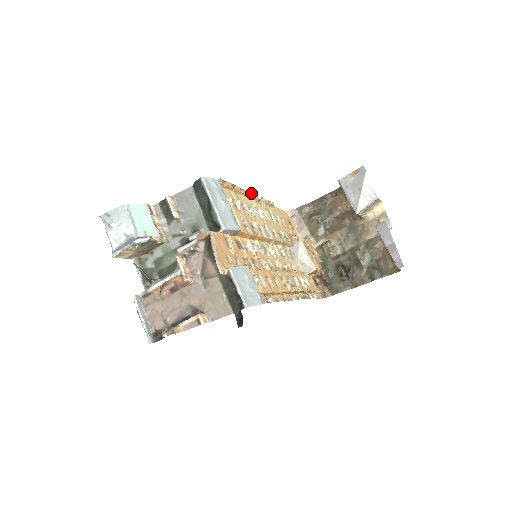
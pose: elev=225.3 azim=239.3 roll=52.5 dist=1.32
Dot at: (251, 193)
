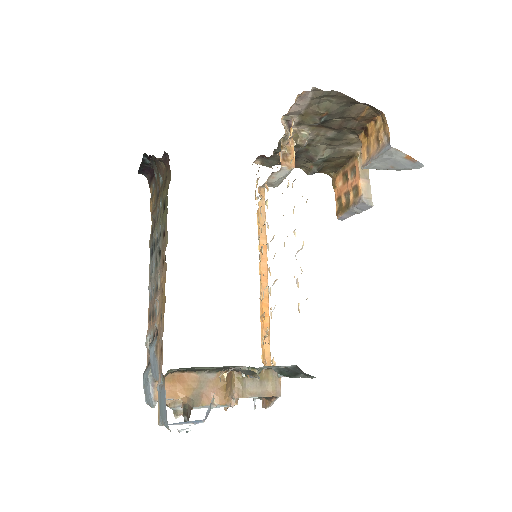
Dot at: occluded
